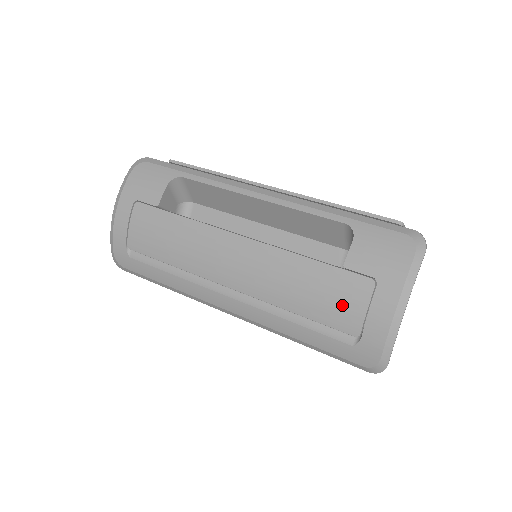
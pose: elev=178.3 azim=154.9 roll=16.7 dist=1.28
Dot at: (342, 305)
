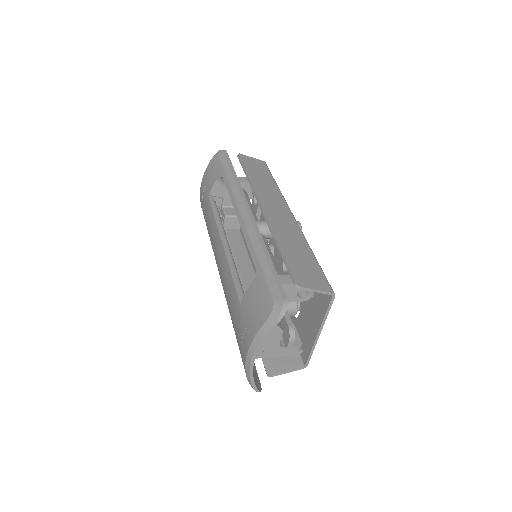
Dot at: (237, 329)
